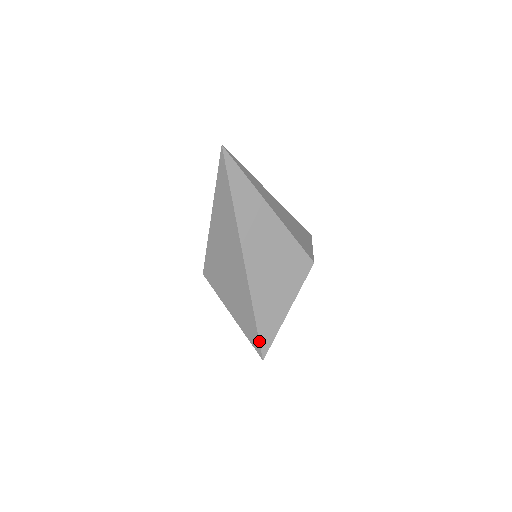
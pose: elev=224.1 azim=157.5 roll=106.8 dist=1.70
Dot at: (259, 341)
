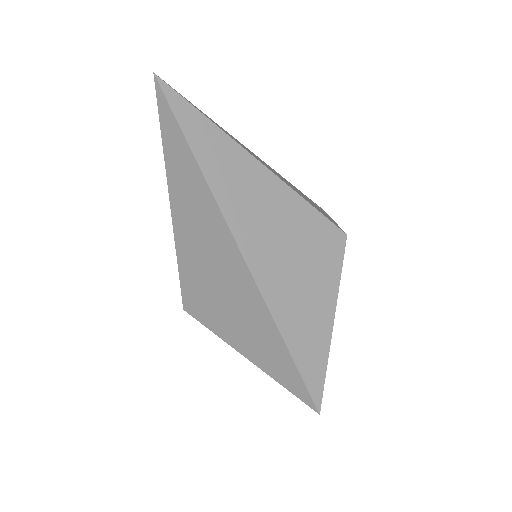
Dot at: (303, 382)
